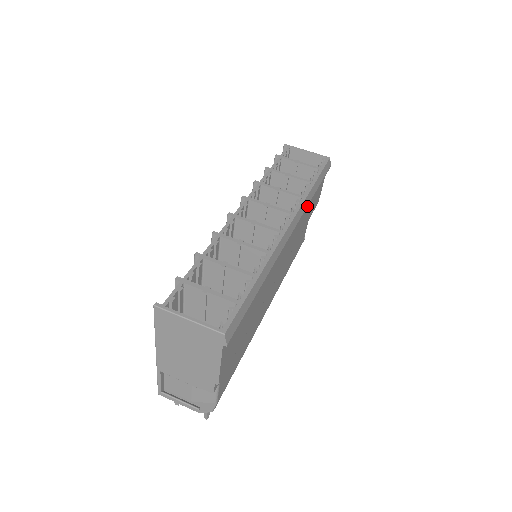
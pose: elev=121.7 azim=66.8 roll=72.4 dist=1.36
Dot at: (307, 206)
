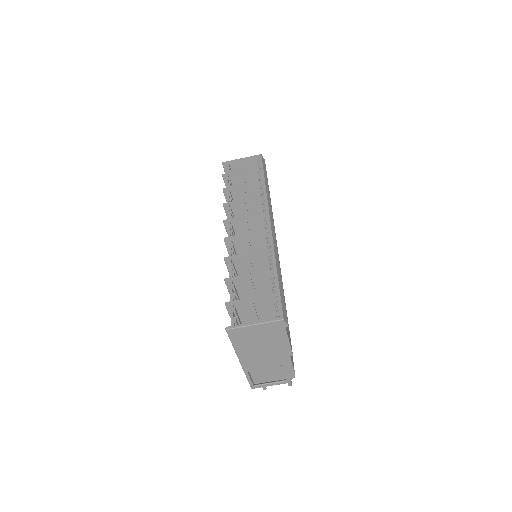
Dot at: (270, 200)
